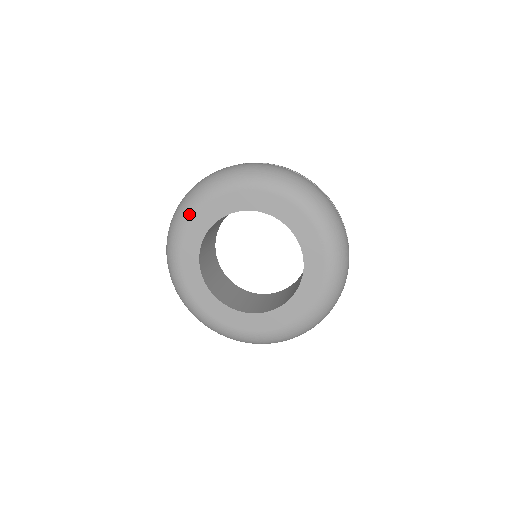
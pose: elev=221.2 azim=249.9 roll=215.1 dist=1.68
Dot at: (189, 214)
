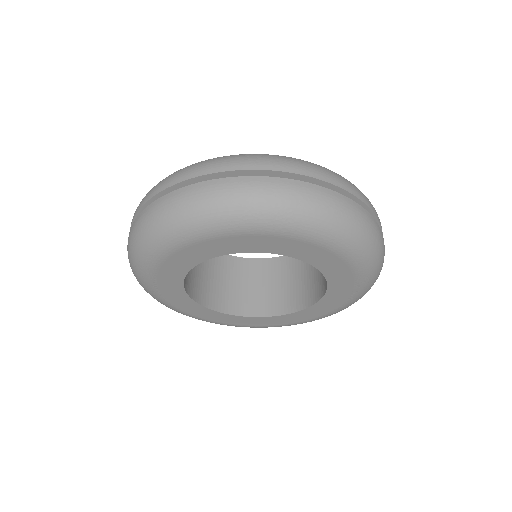
Dot at: (188, 240)
